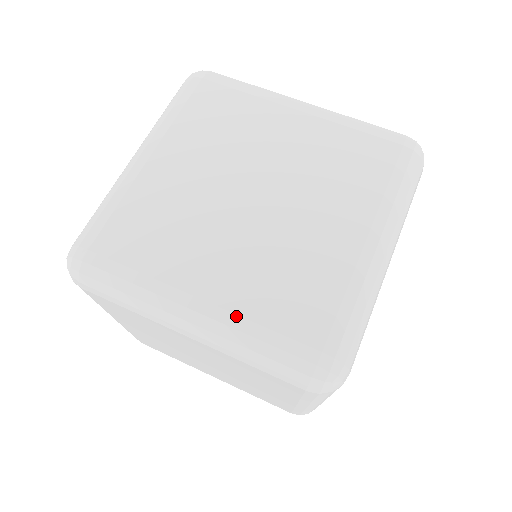
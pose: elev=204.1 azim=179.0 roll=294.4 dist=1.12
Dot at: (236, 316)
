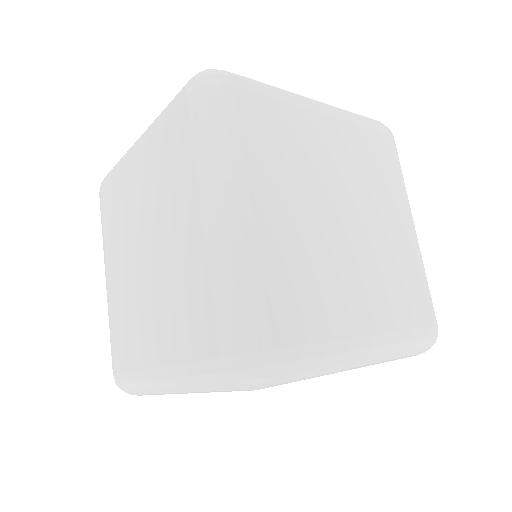
Dot at: (109, 308)
